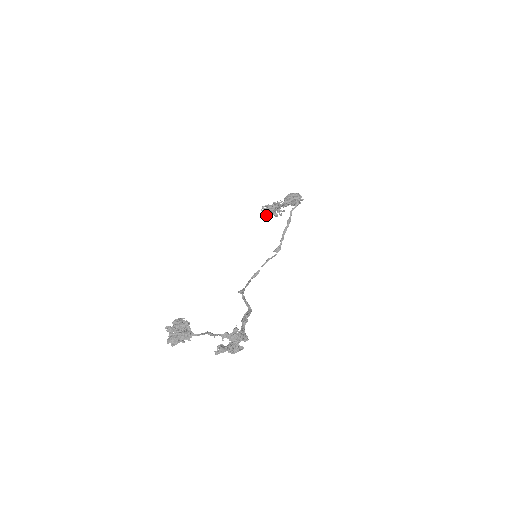
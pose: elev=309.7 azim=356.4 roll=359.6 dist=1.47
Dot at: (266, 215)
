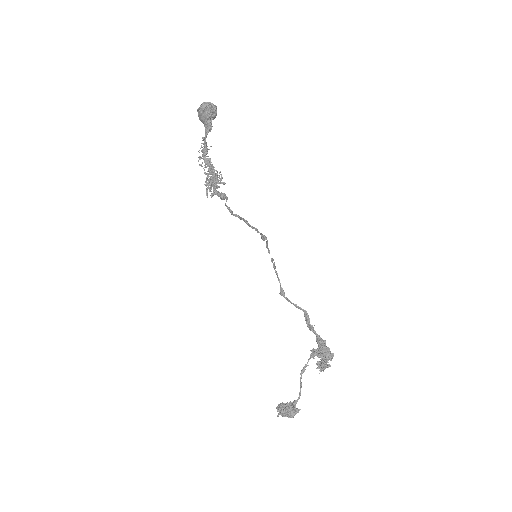
Dot at: occluded
